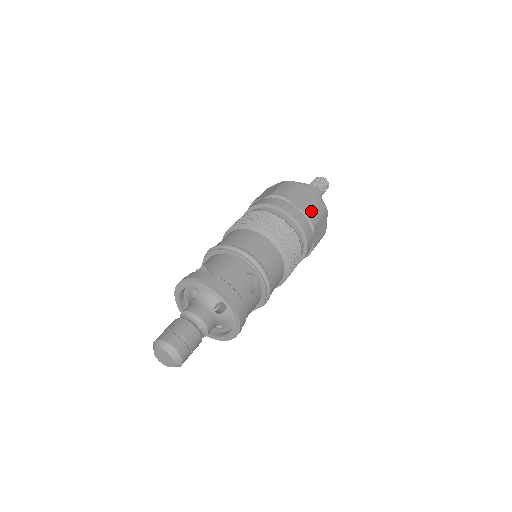
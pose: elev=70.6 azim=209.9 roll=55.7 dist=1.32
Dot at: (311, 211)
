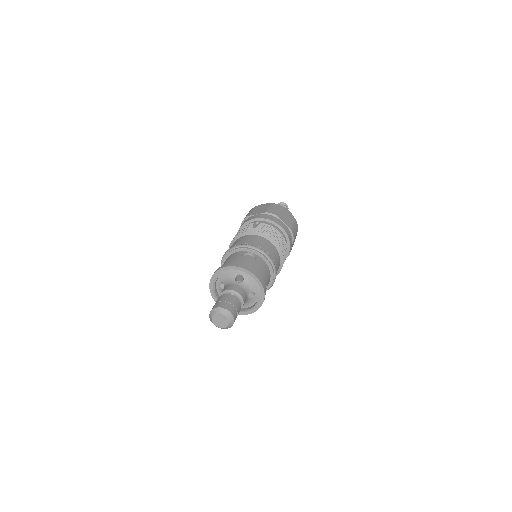
Dot at: (269, 210)
